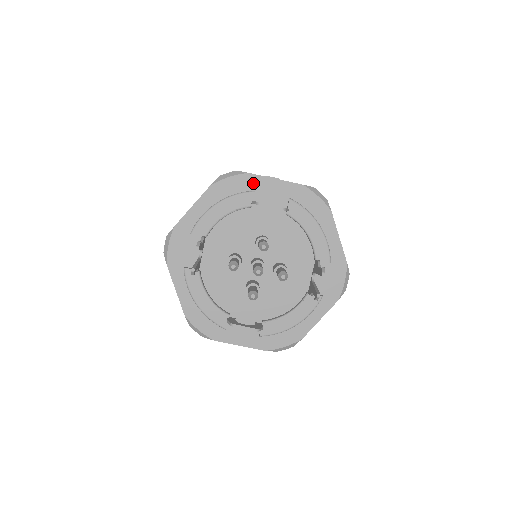
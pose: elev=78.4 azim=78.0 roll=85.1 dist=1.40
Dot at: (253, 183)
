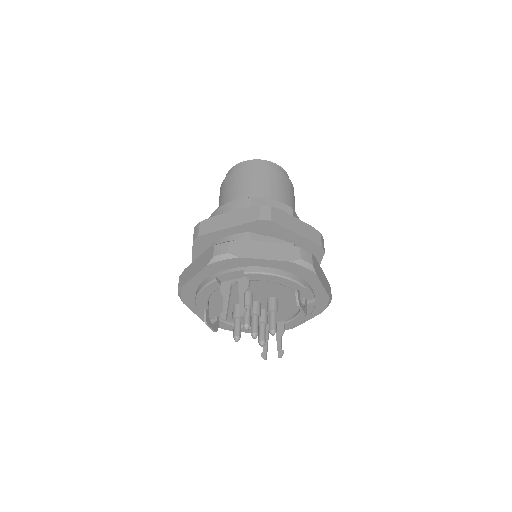
Dot at: (311, 279)
